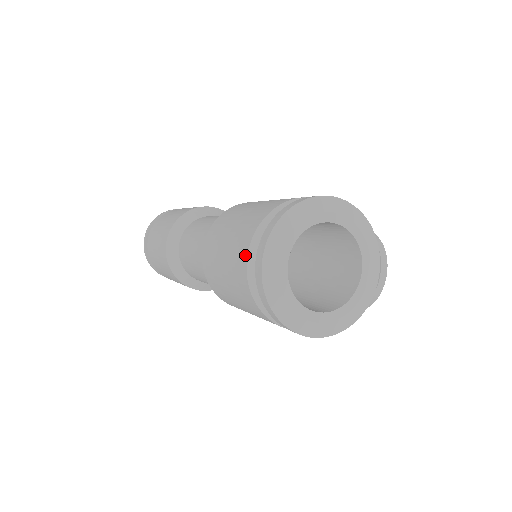
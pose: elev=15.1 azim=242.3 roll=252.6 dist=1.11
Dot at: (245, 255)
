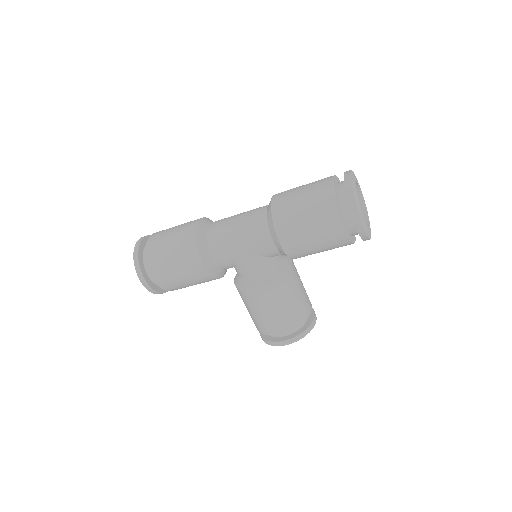
Dot at: (332, 178)
